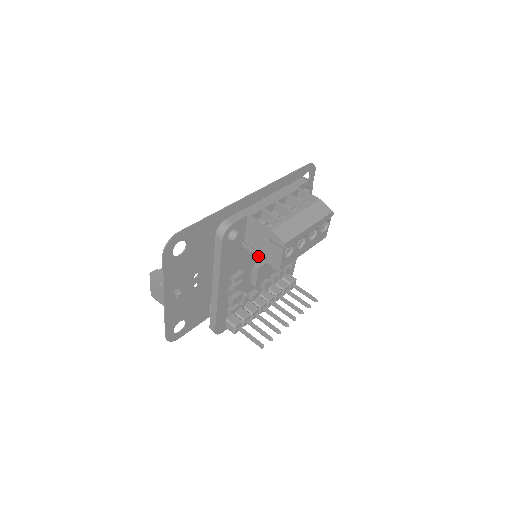
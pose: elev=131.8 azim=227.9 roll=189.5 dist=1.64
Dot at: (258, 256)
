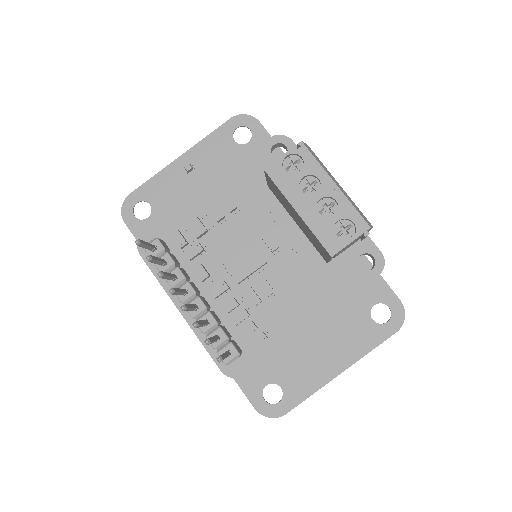
Dot at: occluded
